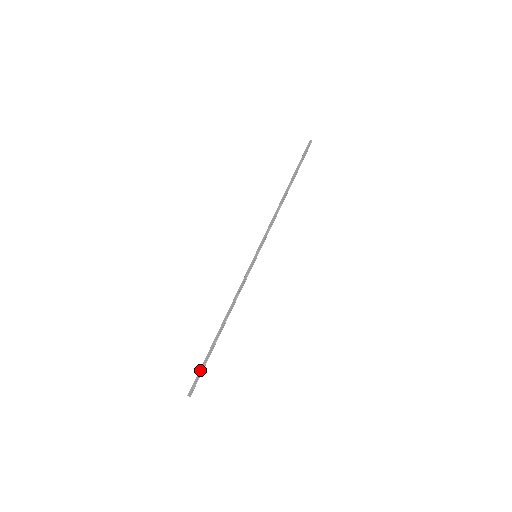
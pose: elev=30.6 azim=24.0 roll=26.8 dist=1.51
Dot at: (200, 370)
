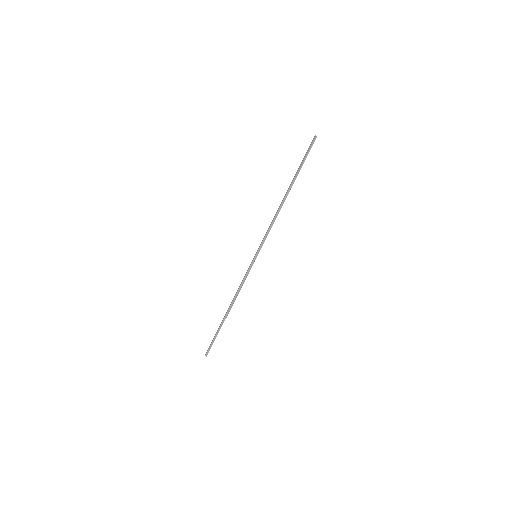
Dot at: (213, 340)
